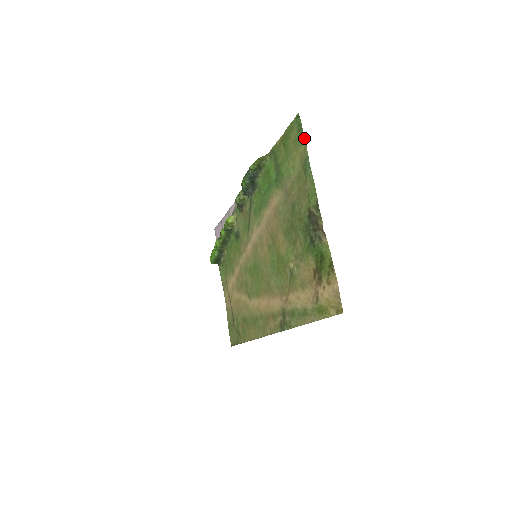
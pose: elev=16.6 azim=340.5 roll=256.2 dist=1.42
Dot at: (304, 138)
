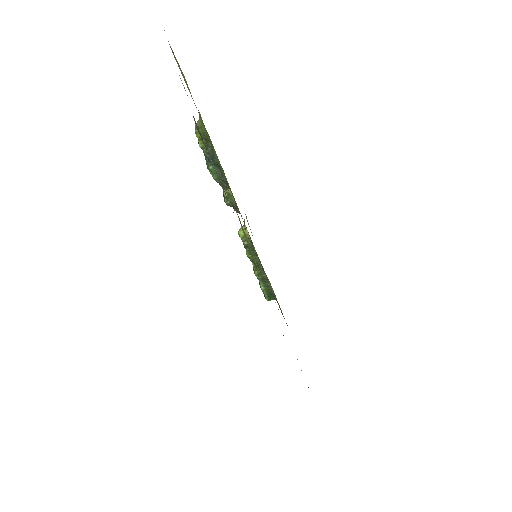
Dot at: (170, 46)
